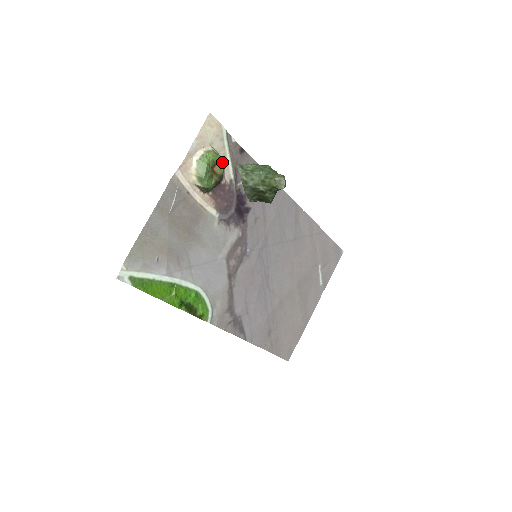
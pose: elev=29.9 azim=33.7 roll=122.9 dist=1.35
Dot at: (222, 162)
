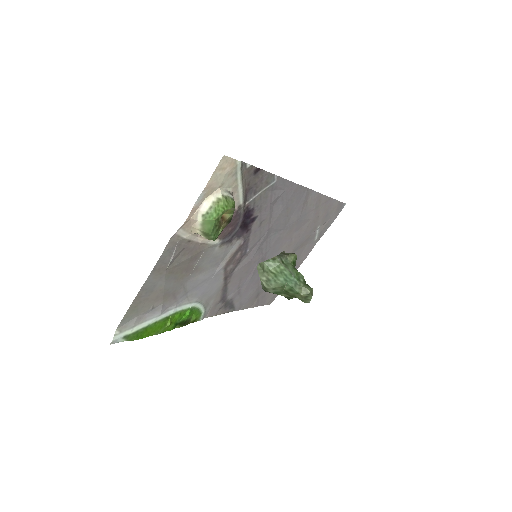
Dot at: (233, 206)
